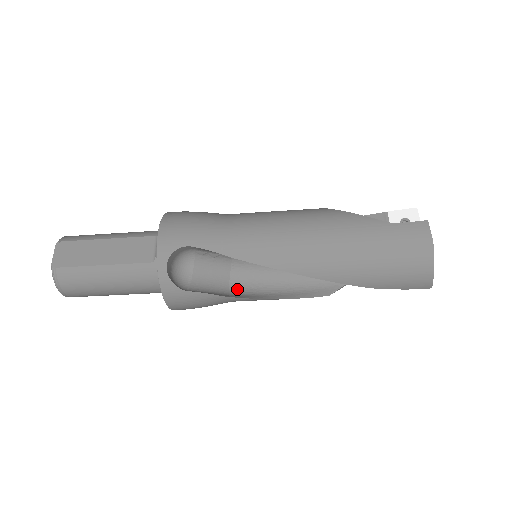
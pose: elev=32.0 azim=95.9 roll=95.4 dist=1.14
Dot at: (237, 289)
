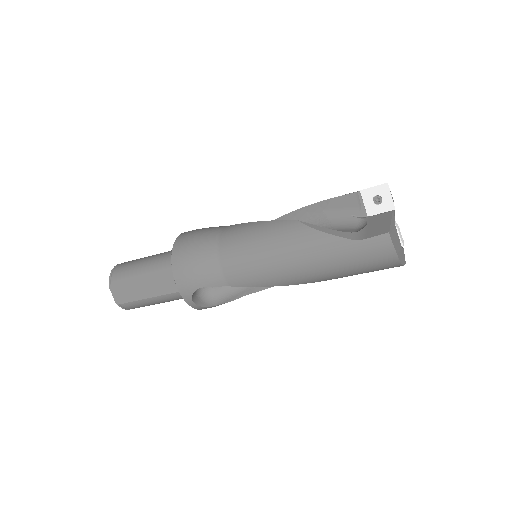
Dot at: occluded
